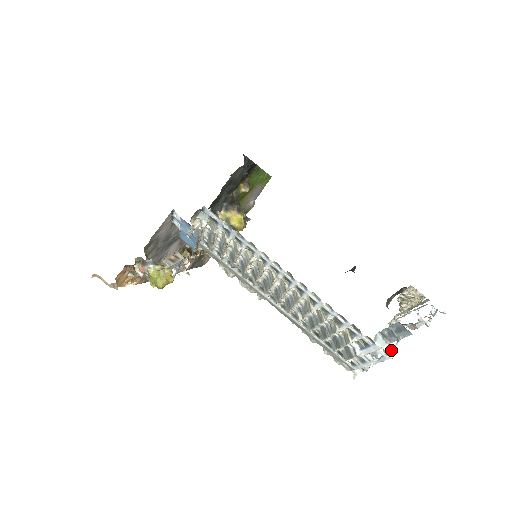
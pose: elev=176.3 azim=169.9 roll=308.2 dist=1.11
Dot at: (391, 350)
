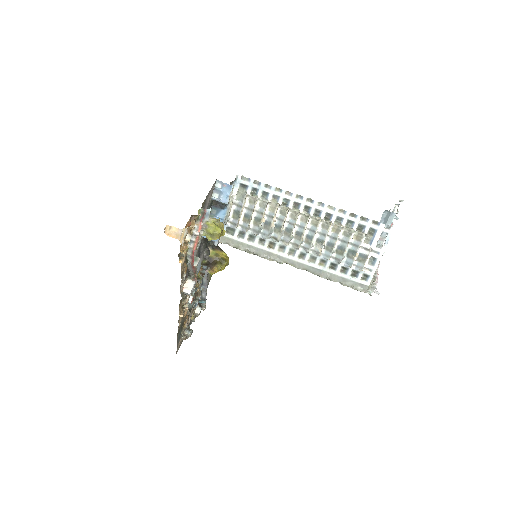
Dot at: (389, 229)
